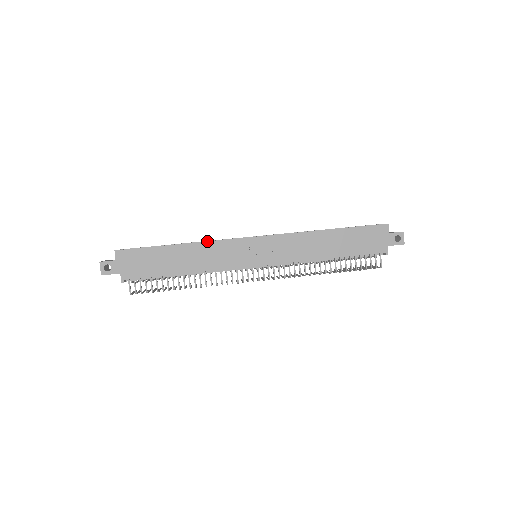
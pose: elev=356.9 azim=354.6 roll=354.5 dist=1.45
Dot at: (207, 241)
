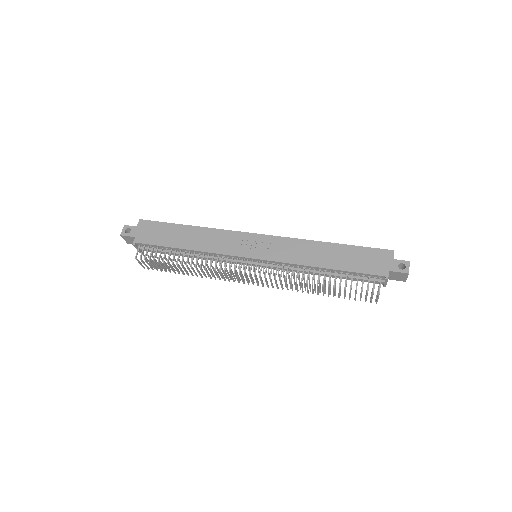
Dot at: (215, 228)
